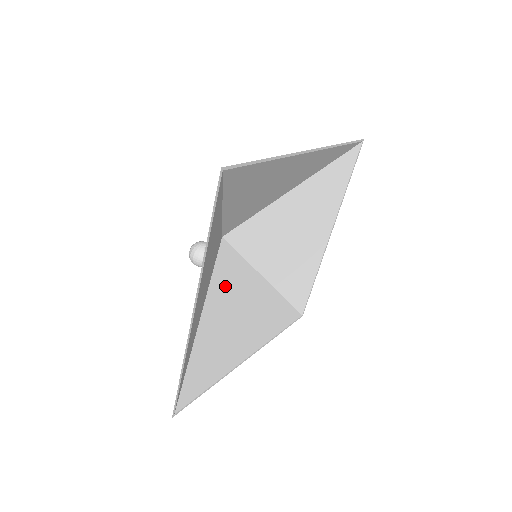
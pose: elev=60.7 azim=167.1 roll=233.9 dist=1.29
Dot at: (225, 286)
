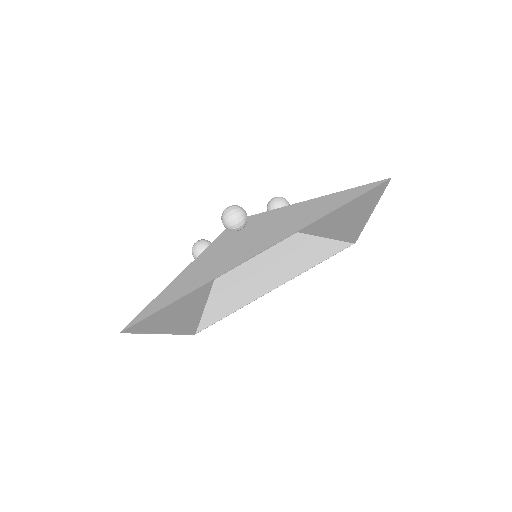
Dot at: occluded
